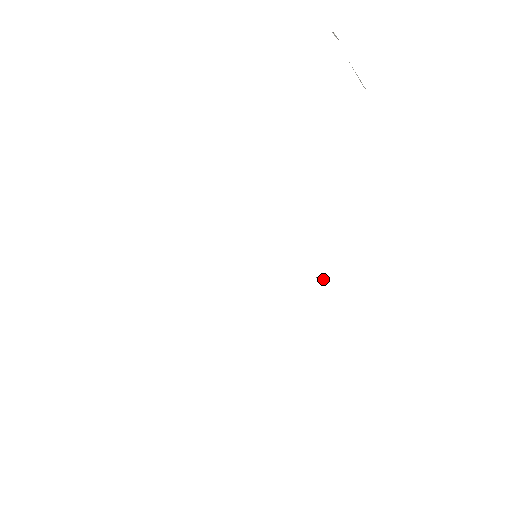
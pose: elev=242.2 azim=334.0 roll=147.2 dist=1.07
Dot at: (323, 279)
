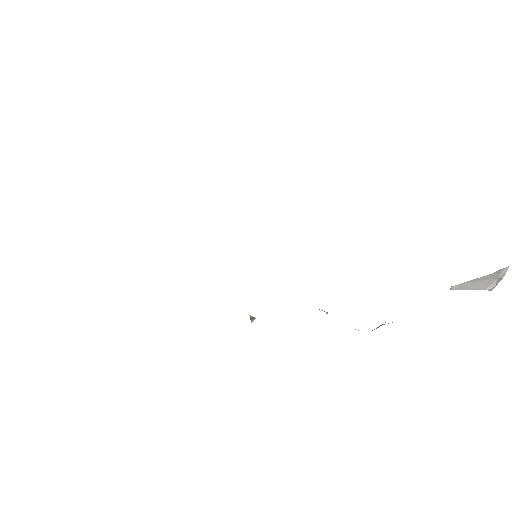
Dot at: occluded
